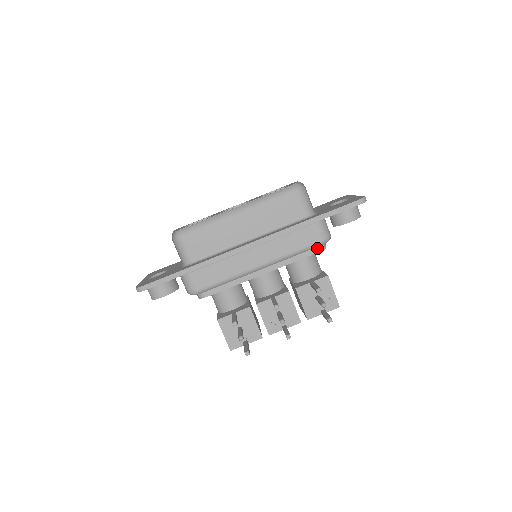
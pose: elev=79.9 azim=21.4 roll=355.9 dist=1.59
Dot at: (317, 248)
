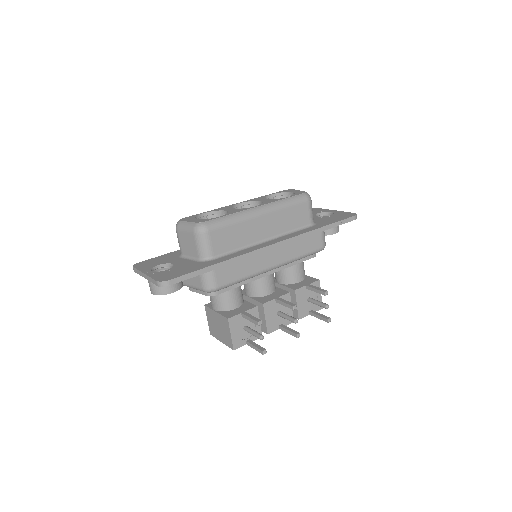
Dot at: occluded
